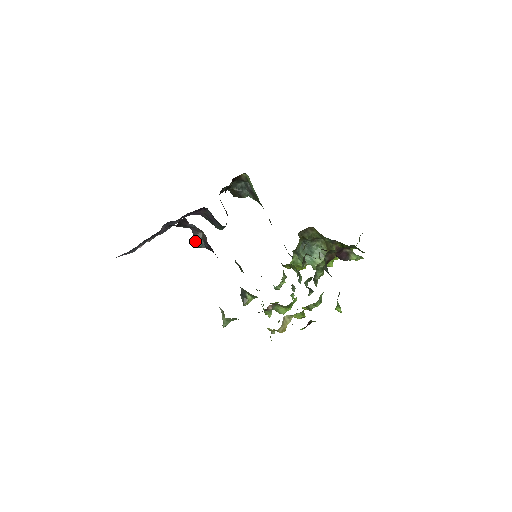
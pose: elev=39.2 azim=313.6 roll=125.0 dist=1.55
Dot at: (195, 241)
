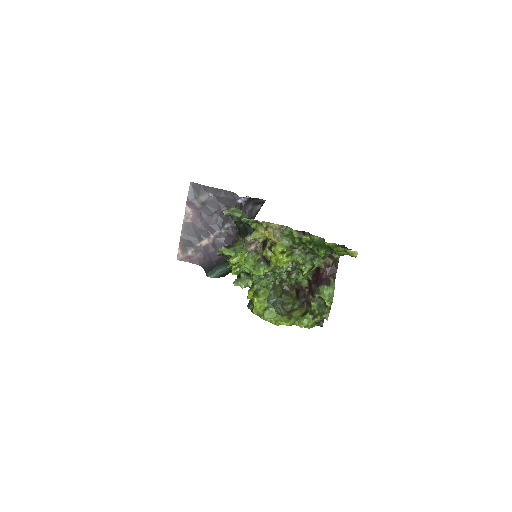
Dot at: occluded
